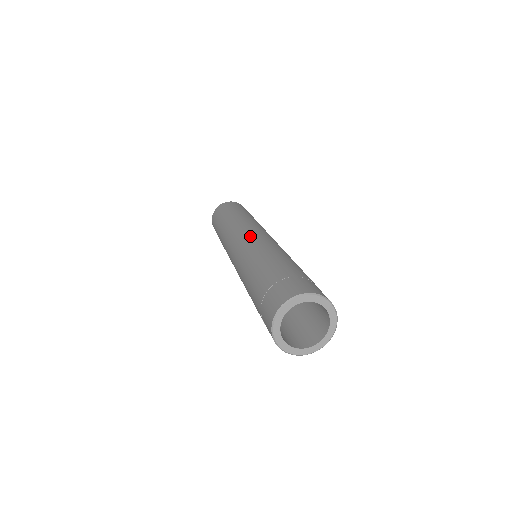
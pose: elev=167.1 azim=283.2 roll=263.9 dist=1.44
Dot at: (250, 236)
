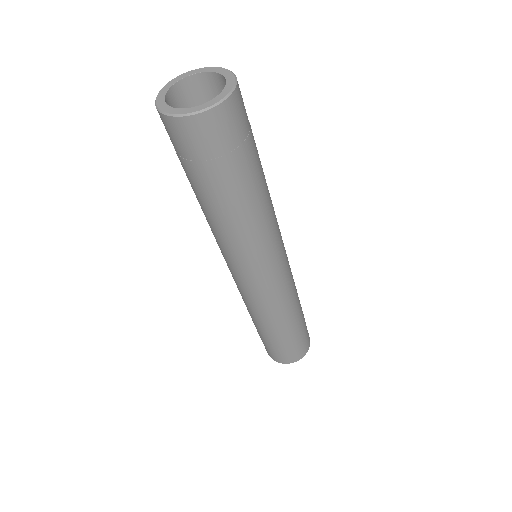
Dot at: occluded
